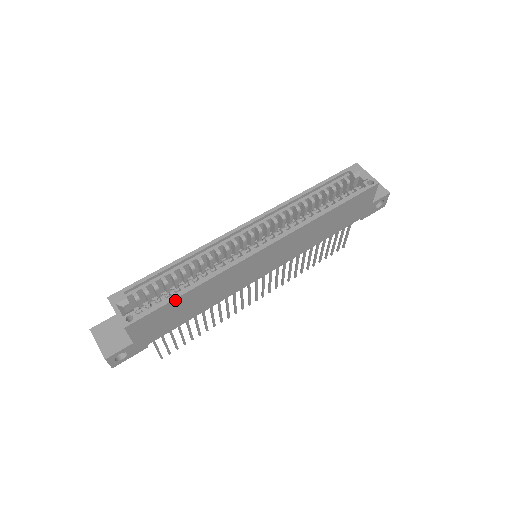
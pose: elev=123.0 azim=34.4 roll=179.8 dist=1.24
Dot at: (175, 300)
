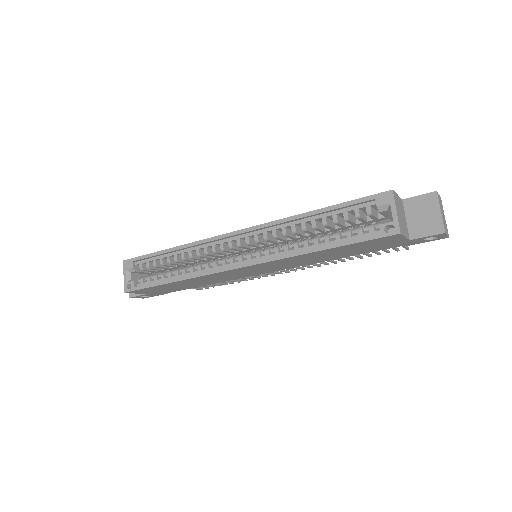
Dot at: (160, 285)
